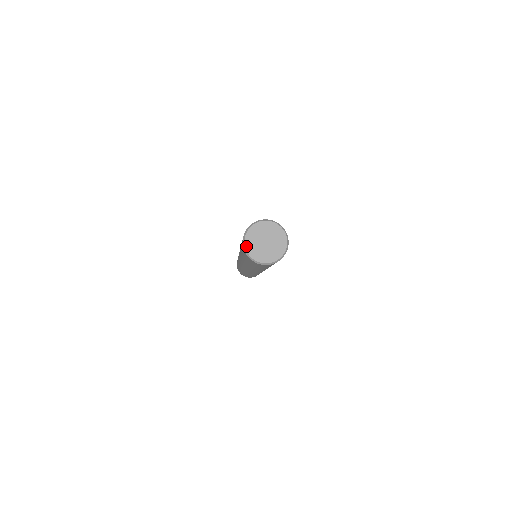
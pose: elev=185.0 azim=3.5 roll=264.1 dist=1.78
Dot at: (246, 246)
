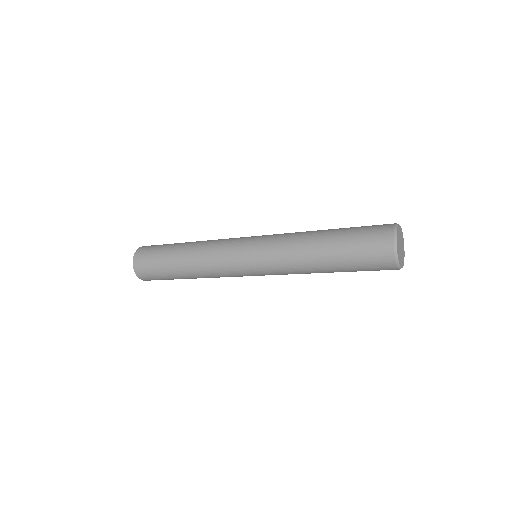
Dot at: (399, 260)
